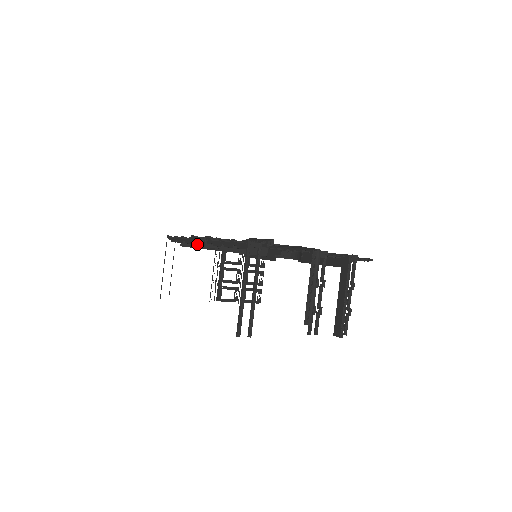
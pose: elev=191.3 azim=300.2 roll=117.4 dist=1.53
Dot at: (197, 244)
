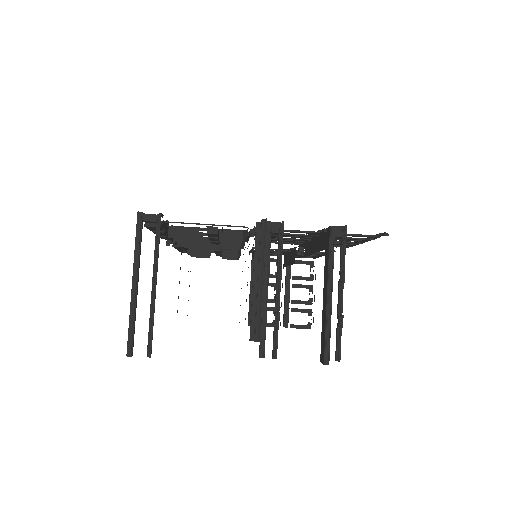
Dot at: occluded
